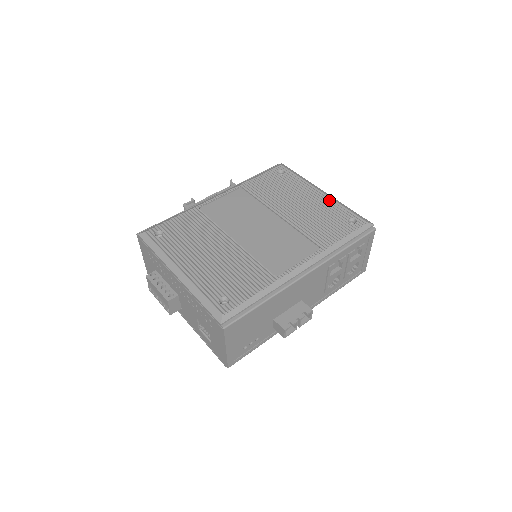
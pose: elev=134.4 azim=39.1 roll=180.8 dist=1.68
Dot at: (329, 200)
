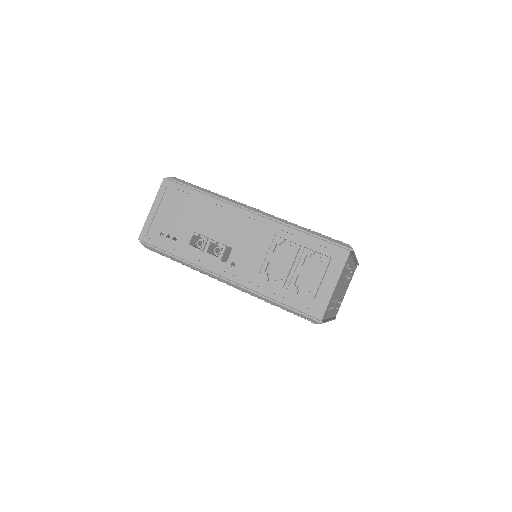
Dot at: occluded
